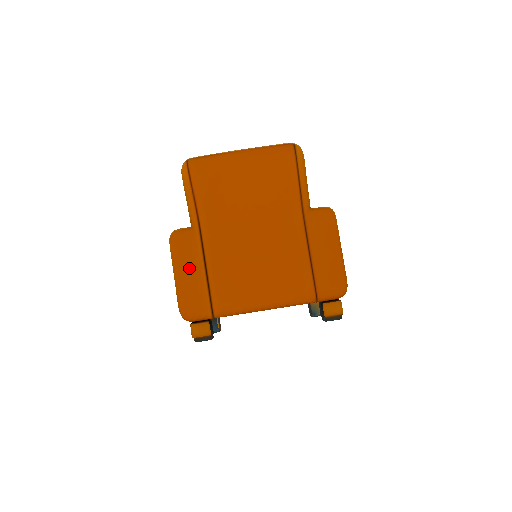
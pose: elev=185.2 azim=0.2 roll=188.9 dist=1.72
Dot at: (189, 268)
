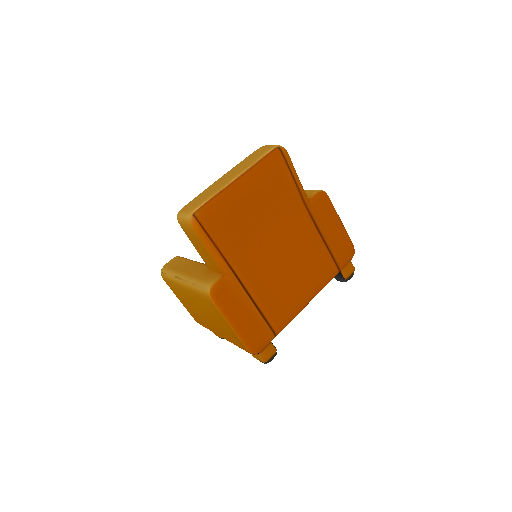
Dot at: (241, 312)
